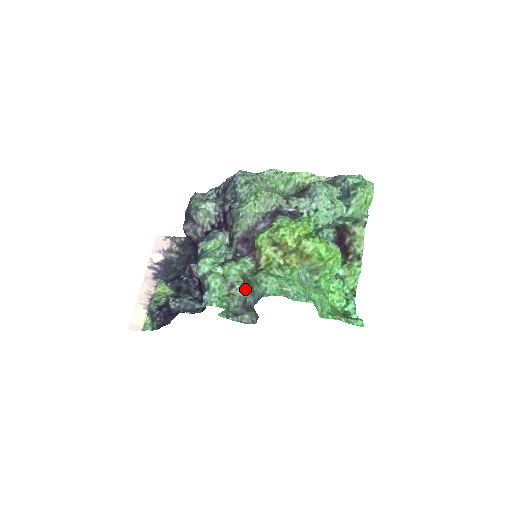
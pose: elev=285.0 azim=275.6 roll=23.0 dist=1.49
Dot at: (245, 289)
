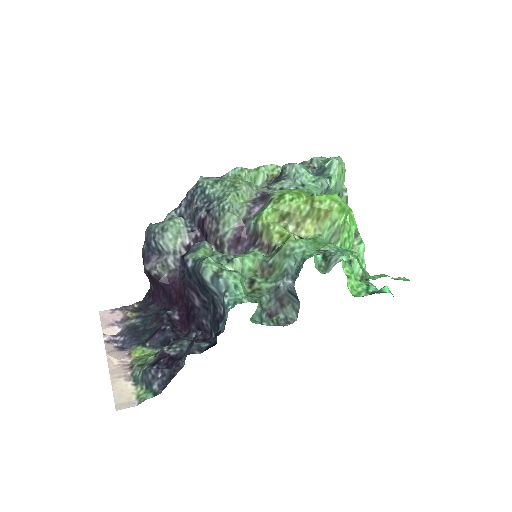
Dot at: (269, 279)
